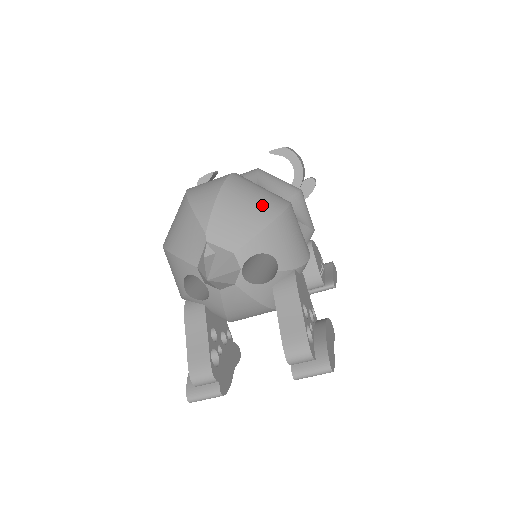
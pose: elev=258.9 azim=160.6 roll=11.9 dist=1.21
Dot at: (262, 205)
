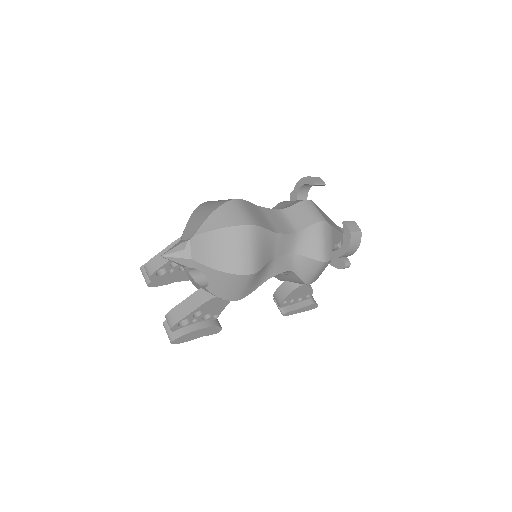
Dot at: (231, 259)
